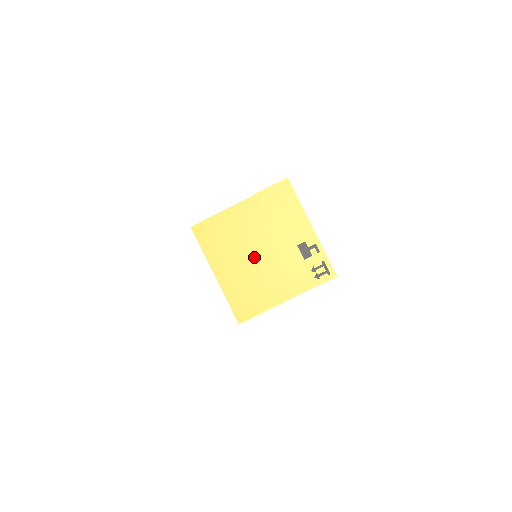
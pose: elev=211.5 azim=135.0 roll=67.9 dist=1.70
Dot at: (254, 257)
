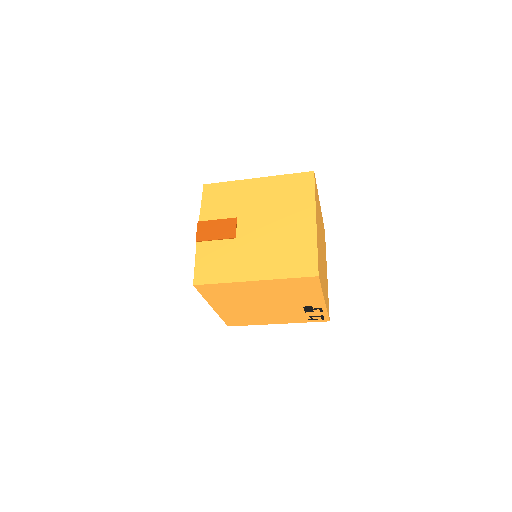
Dot at: (256, 306)
